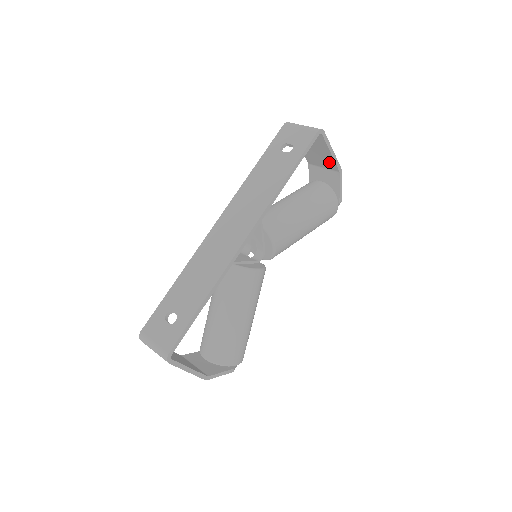
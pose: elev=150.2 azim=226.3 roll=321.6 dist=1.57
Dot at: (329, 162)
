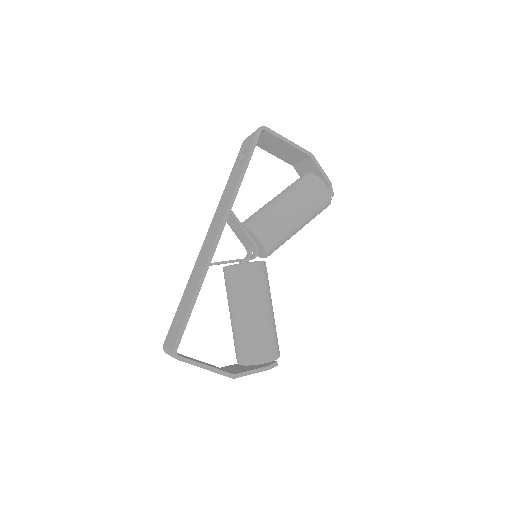
Dot at: (296, 152)
